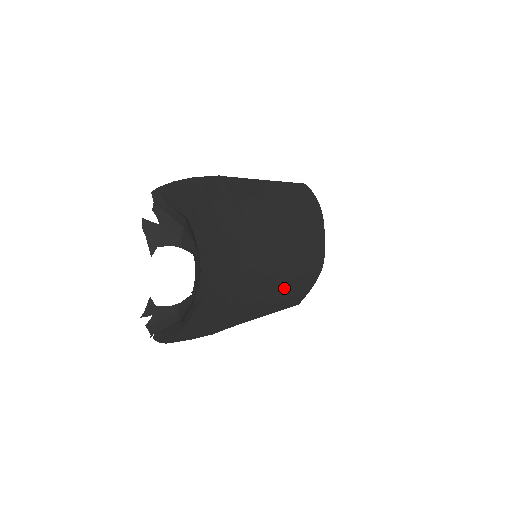
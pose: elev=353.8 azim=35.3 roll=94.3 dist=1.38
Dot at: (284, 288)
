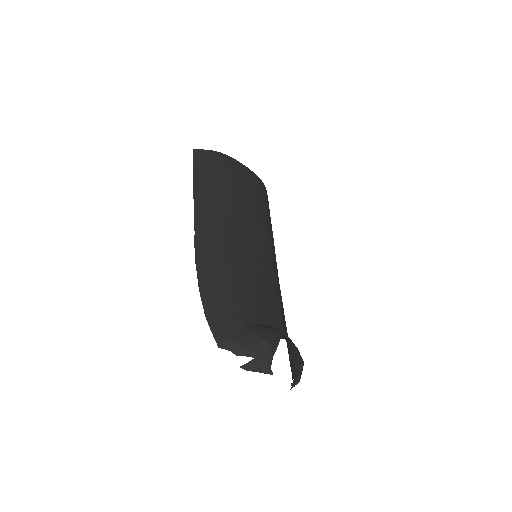
Dot at: (272, 235)
